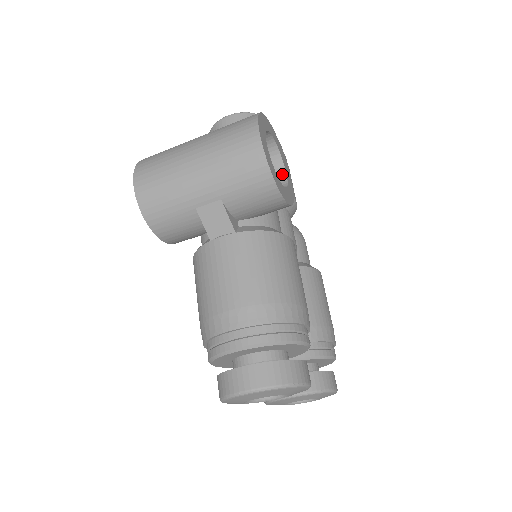
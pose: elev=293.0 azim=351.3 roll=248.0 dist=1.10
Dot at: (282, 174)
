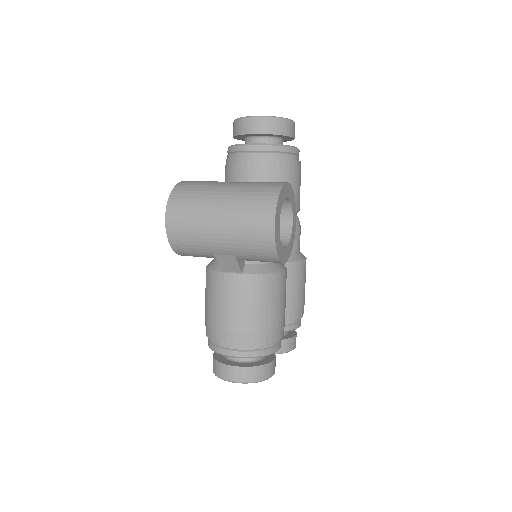
Dot at: (289, 221)
